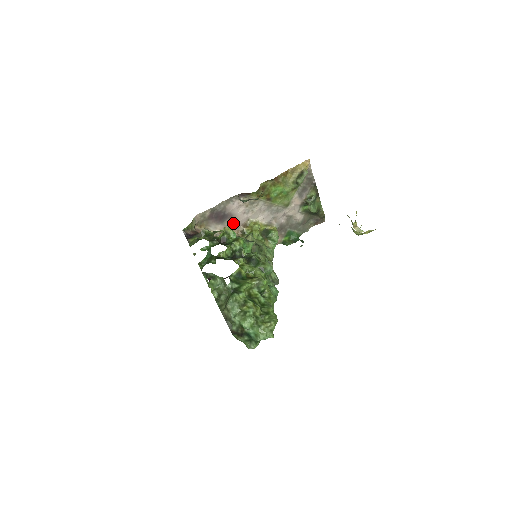
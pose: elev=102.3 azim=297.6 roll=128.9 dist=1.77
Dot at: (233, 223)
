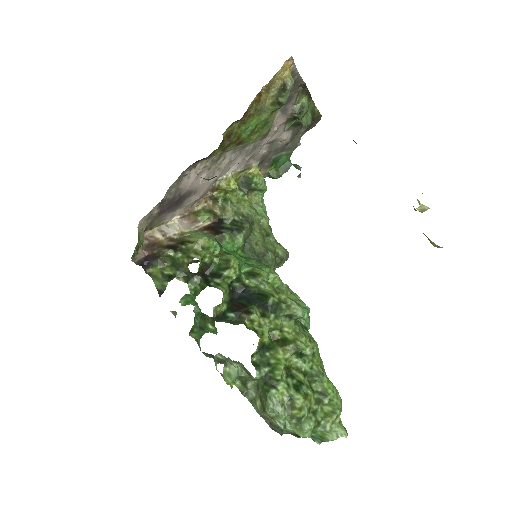
Dot at: (196, 198)
